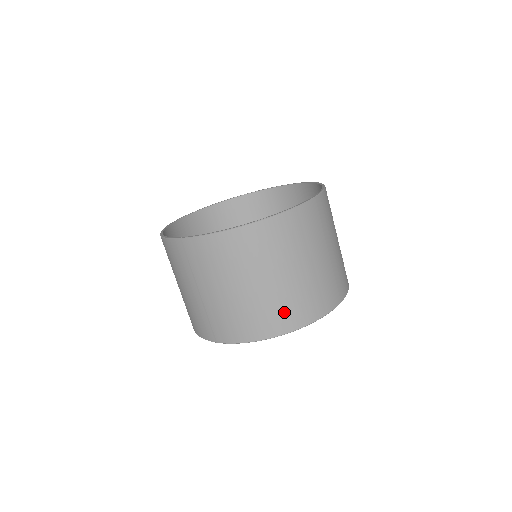
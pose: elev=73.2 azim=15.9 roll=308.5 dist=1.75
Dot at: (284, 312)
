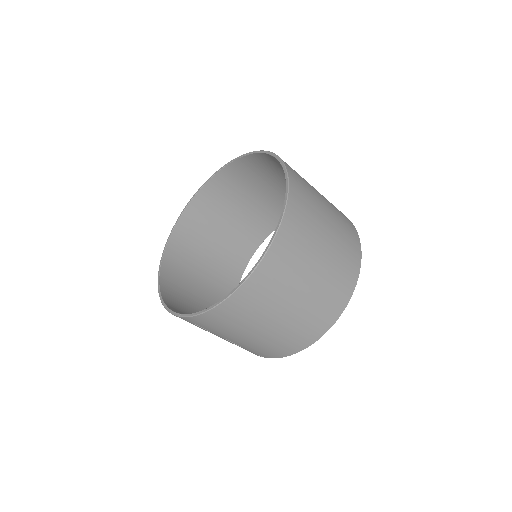
Dot at: (308, 328)
